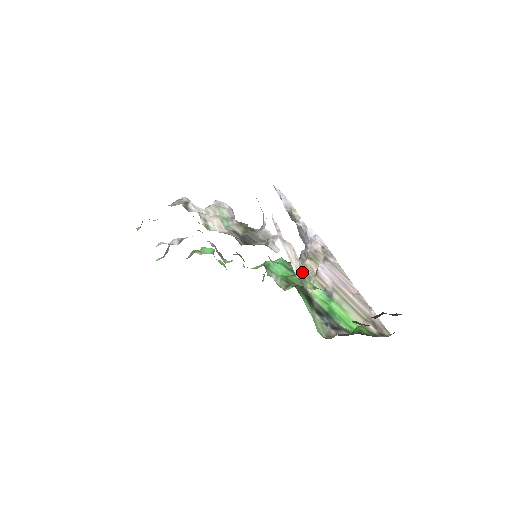
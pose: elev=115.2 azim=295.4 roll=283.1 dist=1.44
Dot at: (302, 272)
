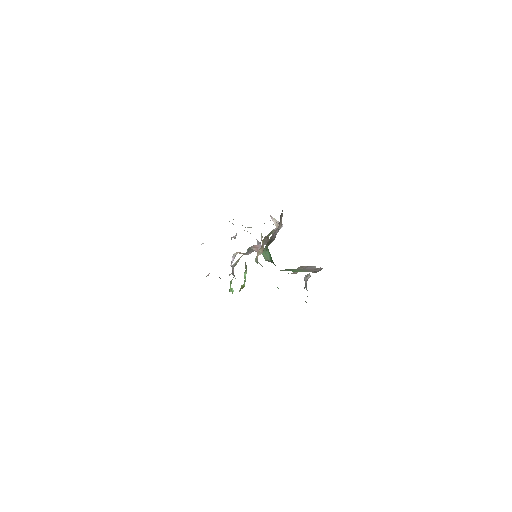
Dot at: (277, 227)
